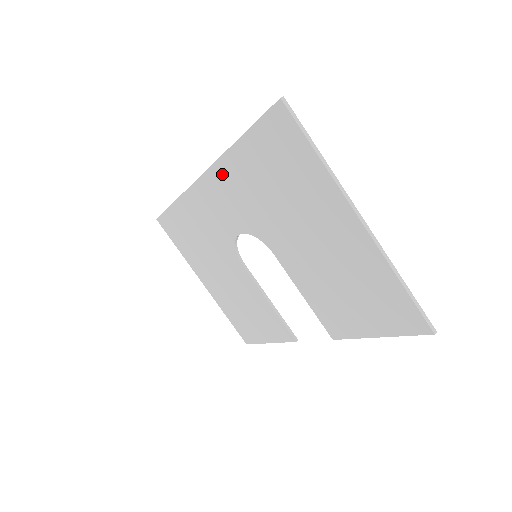
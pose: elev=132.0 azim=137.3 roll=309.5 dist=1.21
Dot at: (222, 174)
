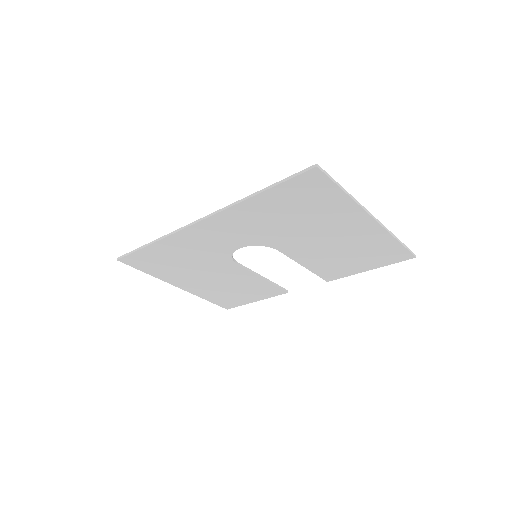
Dot at: (230, 216)
